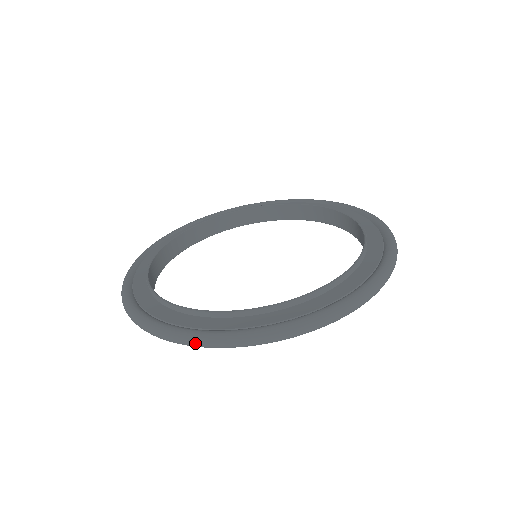
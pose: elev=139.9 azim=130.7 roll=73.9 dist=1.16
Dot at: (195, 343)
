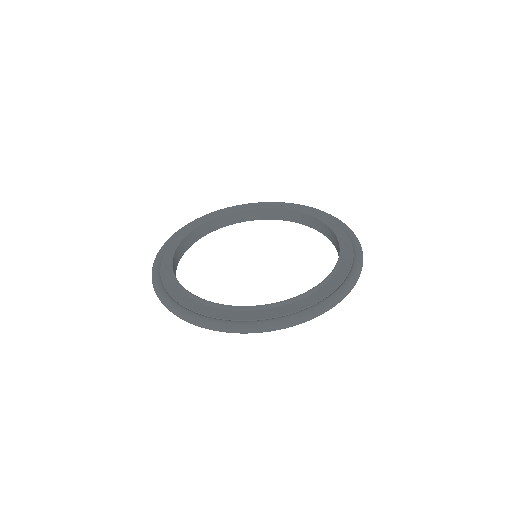
Dot at: (324, 311)
